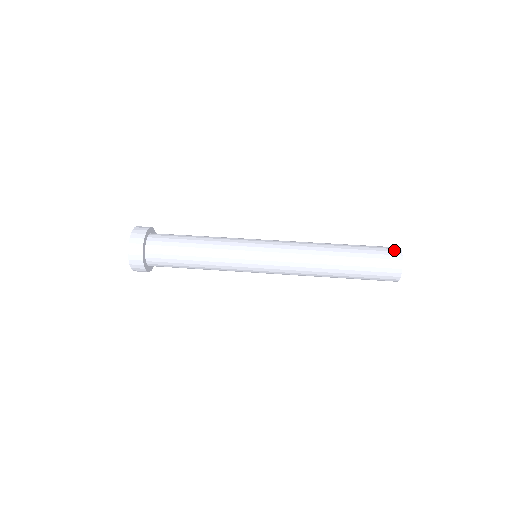
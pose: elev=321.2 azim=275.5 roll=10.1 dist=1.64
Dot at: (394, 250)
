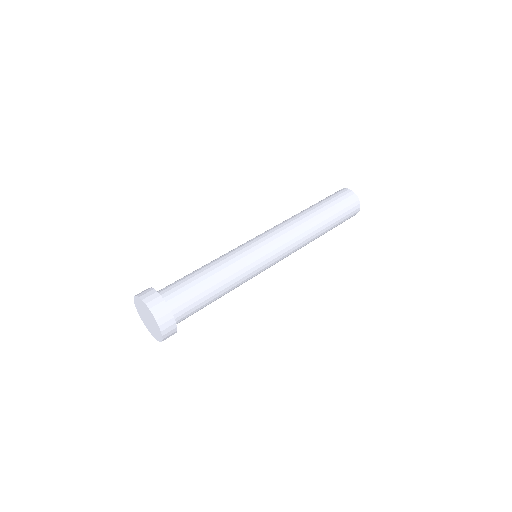
Dot at: occluded
